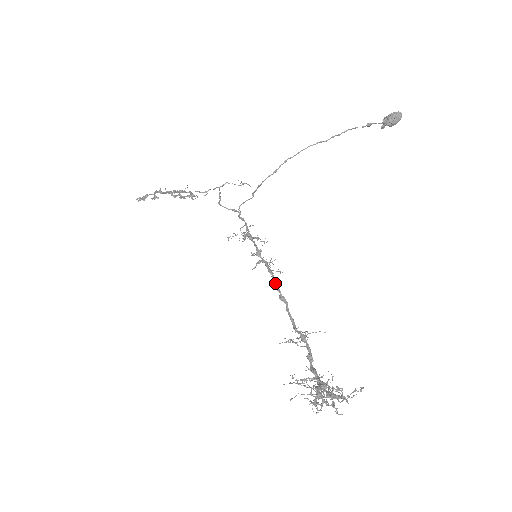
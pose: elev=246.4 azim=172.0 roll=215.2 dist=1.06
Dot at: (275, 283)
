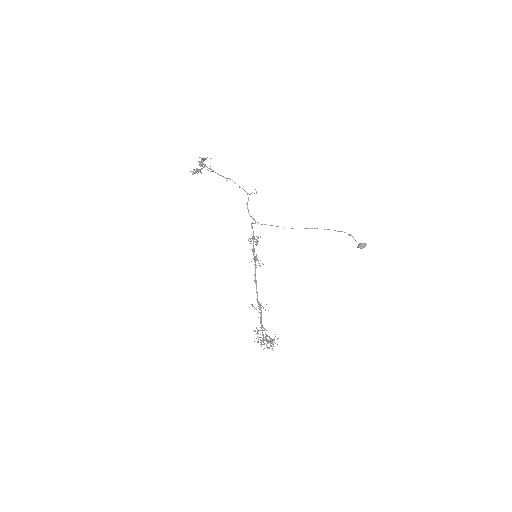
Dot at: occluded
